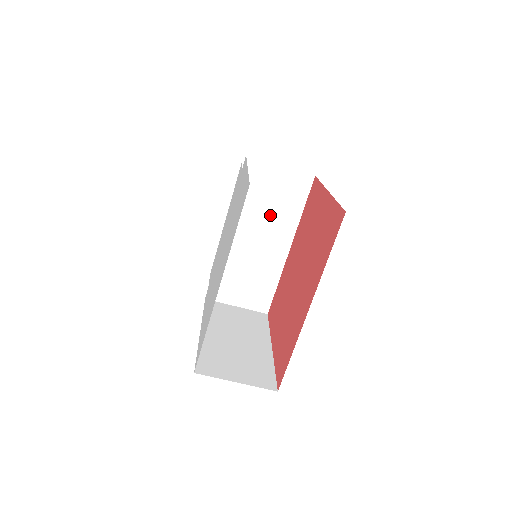
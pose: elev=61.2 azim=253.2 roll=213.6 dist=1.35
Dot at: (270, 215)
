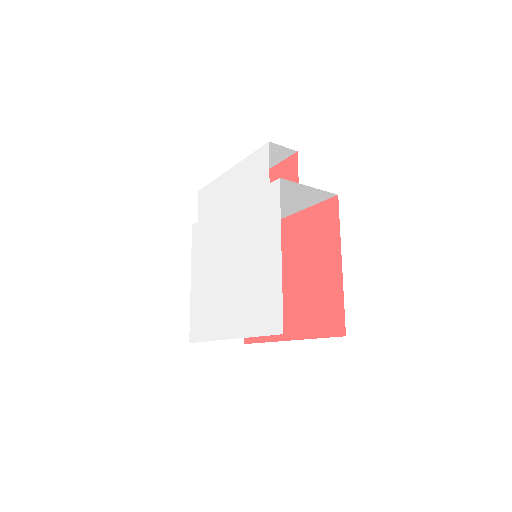
Dot at: occluded
